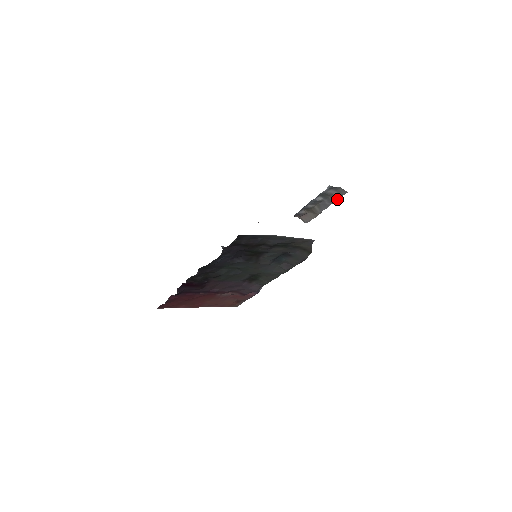
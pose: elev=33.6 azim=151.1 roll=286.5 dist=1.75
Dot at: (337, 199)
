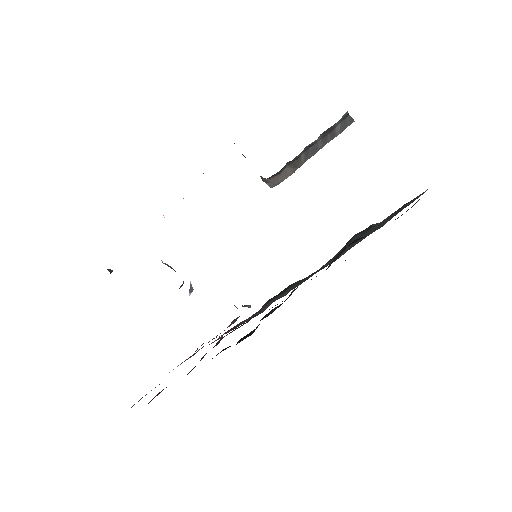
Dot at: (335, 136)
